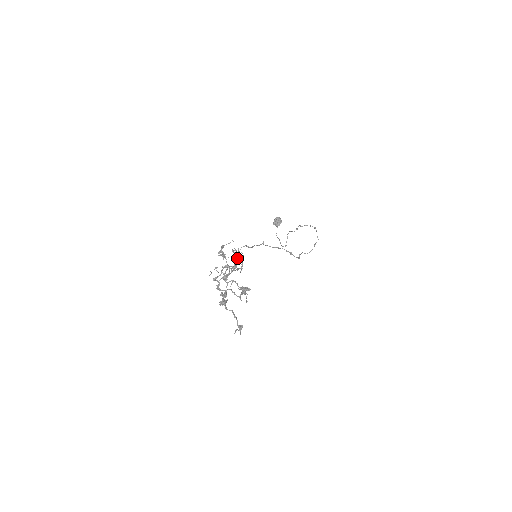
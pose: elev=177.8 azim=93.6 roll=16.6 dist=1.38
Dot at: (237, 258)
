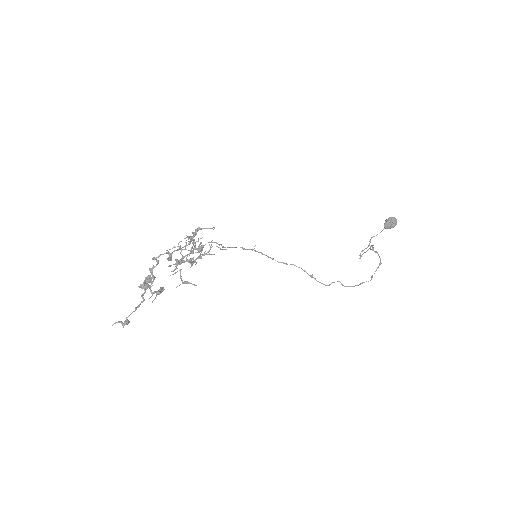
Dot at: (193, 251)
